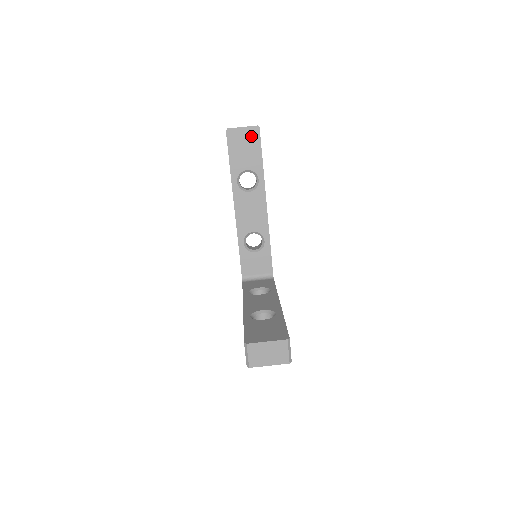
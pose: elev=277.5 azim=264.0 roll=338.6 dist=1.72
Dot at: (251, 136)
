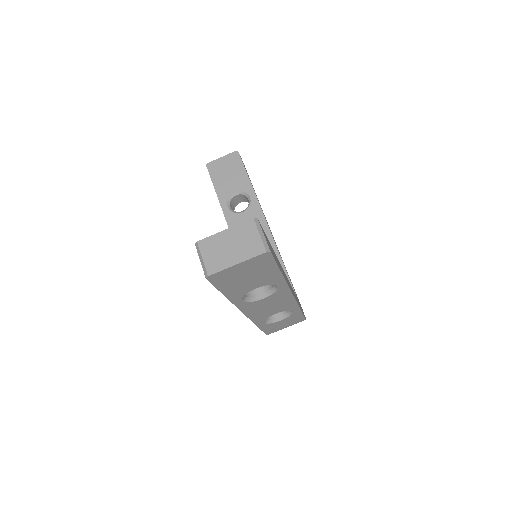
Dot at: (232, 162)
